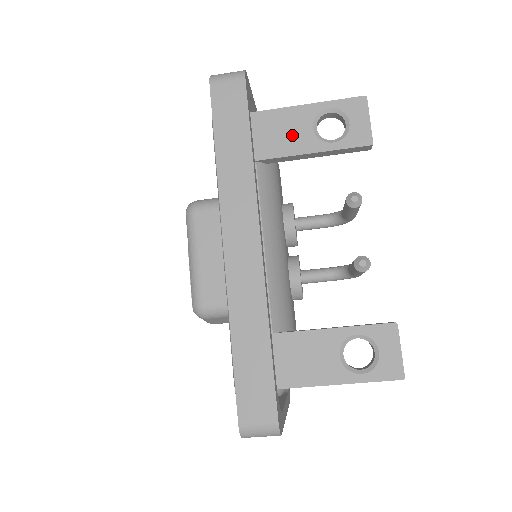
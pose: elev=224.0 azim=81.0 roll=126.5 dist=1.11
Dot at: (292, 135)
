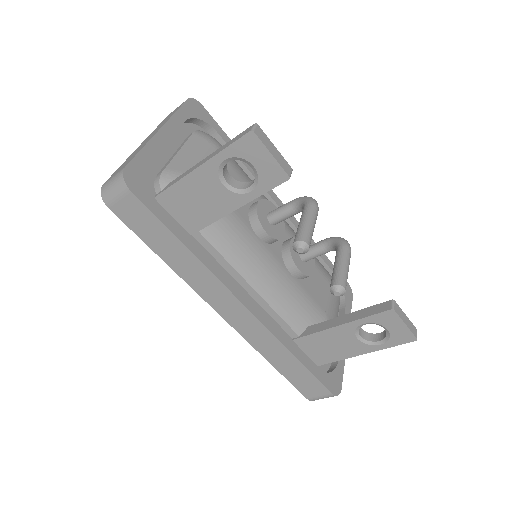
Dot at: (210, 199)
